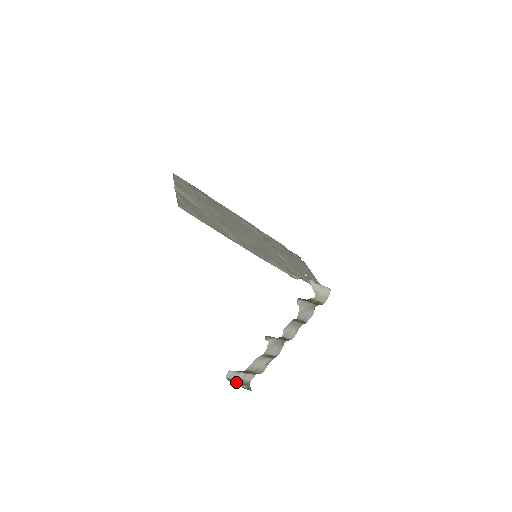
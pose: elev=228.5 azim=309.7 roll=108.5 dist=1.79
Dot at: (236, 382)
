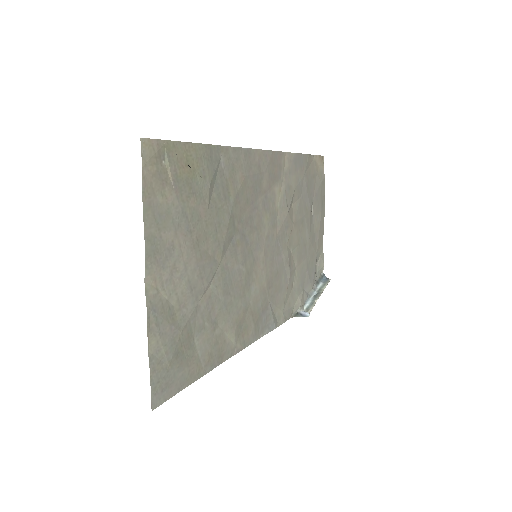
Dot at: occluded
